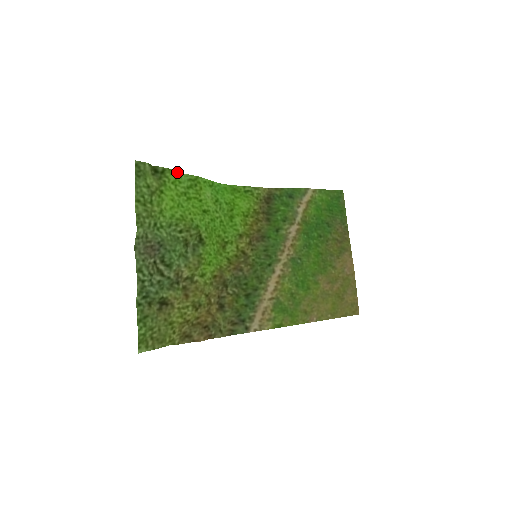
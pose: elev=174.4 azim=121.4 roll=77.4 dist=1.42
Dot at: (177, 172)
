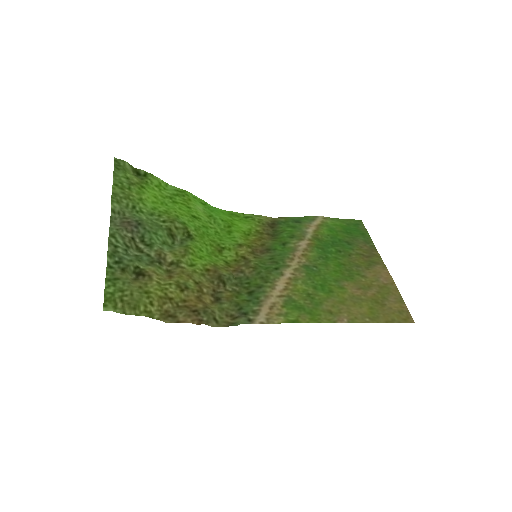
Dot at: (161, 180)
